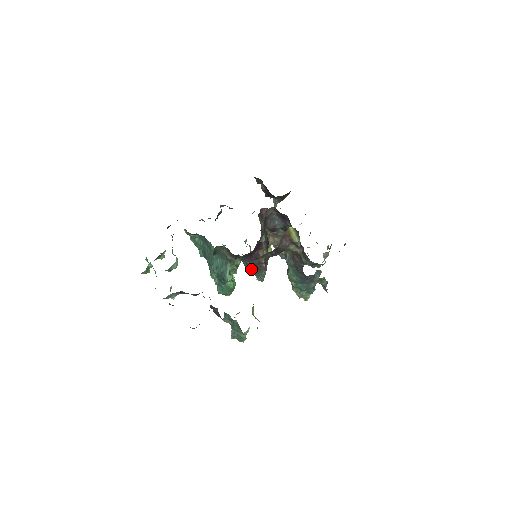
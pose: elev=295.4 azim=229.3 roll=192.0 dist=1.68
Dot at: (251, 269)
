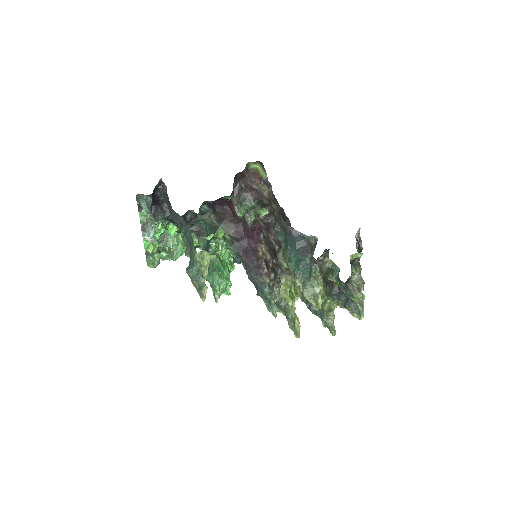
Dot at: (253, 277)
